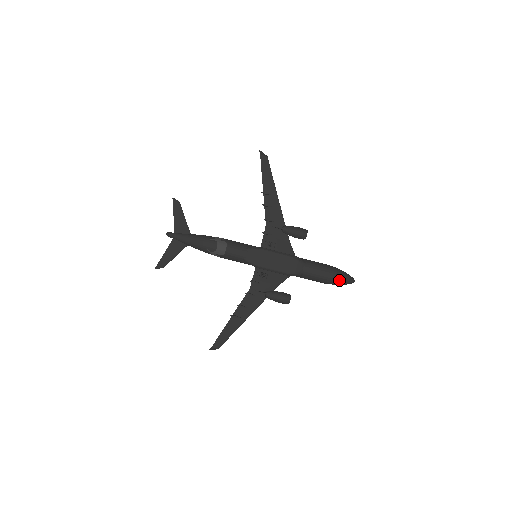
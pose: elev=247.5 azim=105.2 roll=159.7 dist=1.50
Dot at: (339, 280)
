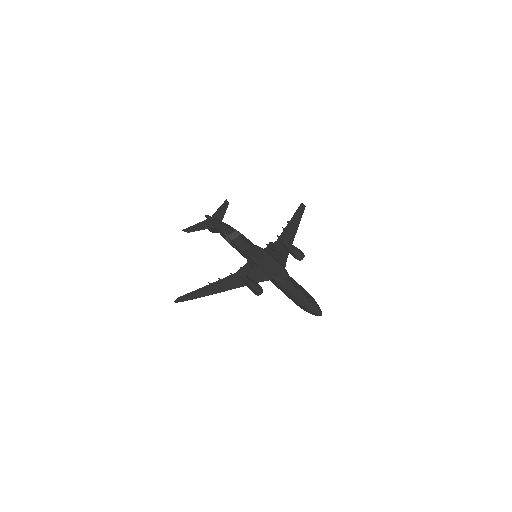
Dot at: (309, 303)
